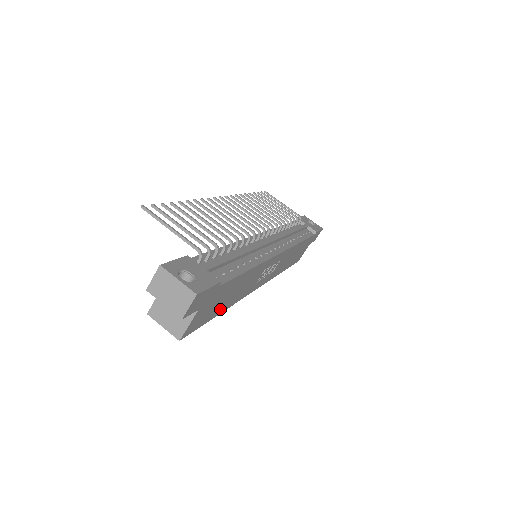
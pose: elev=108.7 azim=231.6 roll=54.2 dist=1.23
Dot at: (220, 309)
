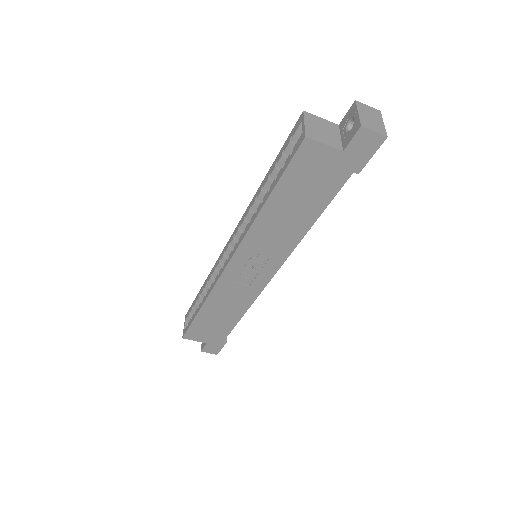
Dot at: (279, 197)
